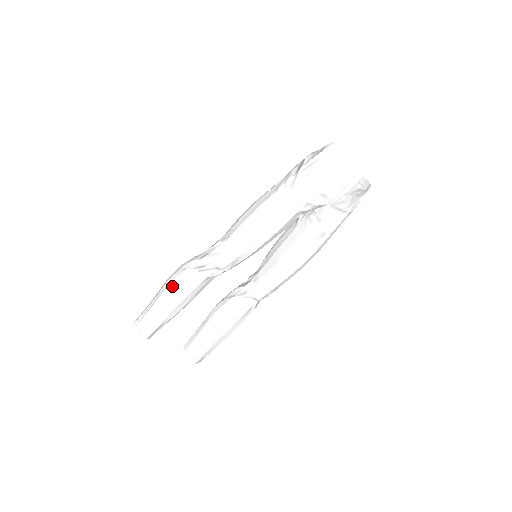
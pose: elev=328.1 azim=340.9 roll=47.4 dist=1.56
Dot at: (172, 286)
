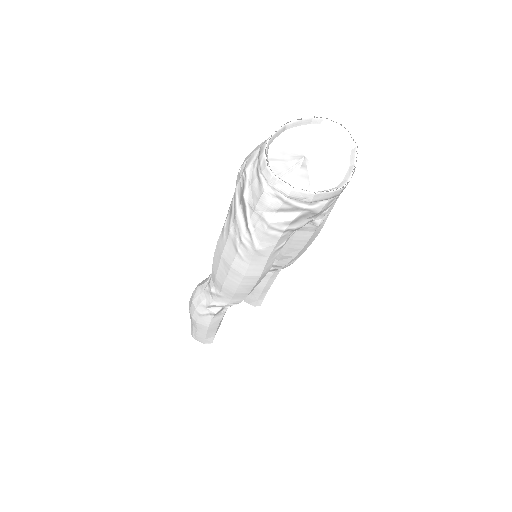
Dot at: (200, 323)
